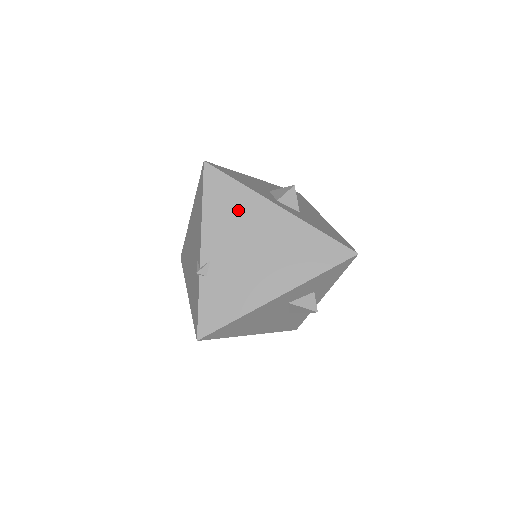
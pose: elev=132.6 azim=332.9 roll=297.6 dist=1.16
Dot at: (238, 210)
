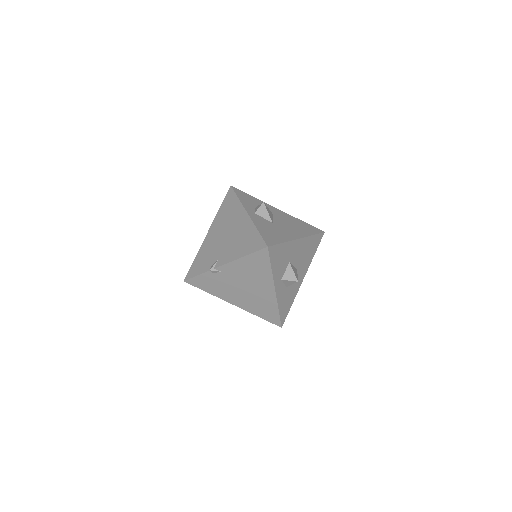
Dot at: (257, 274)
